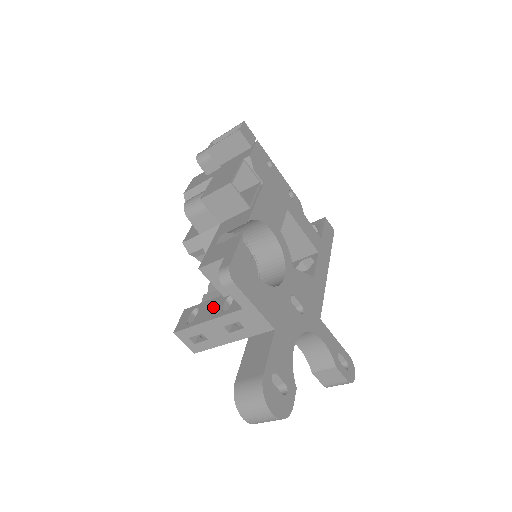
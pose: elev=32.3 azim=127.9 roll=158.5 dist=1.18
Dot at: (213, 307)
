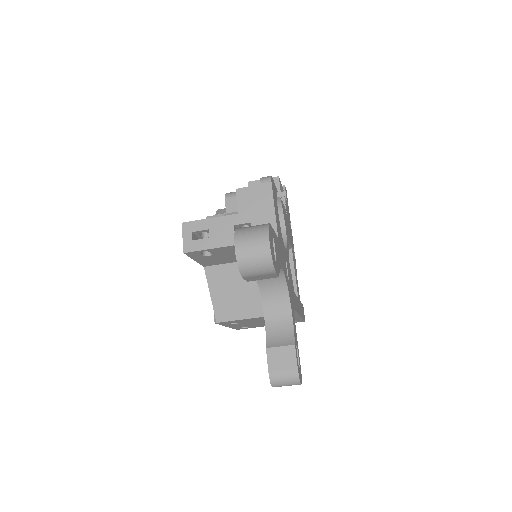
Dot at: occluded
